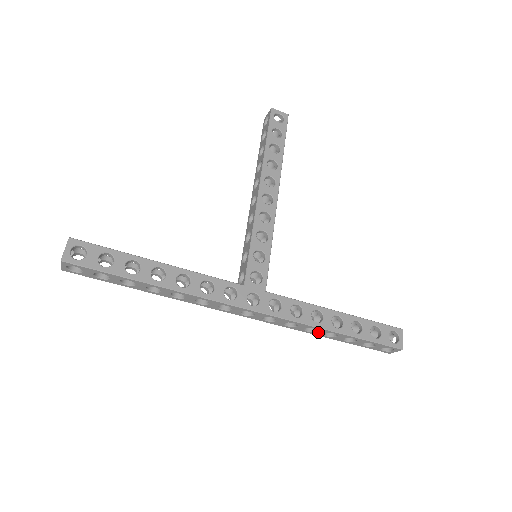
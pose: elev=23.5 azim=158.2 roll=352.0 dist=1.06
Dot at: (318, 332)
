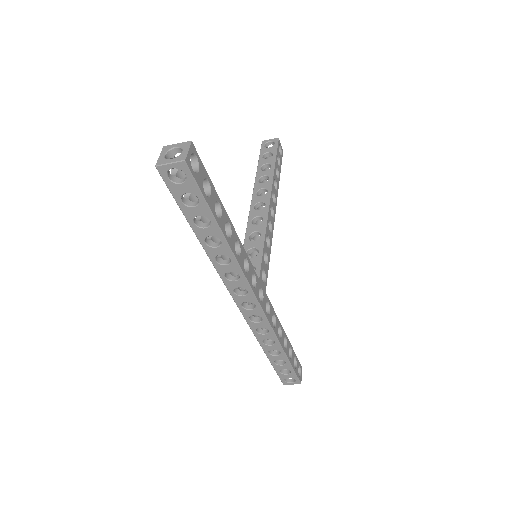
Dot at: (270, 346)
